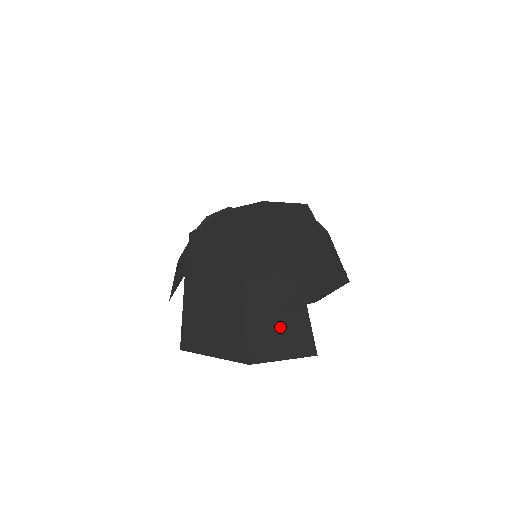
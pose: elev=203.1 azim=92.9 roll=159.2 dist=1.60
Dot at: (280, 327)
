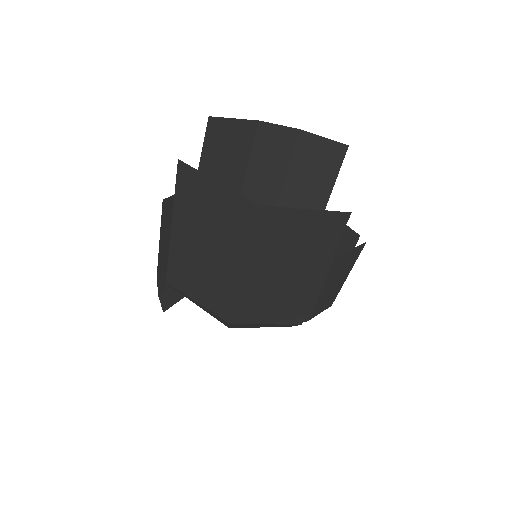
Dot at: (294, 250)
